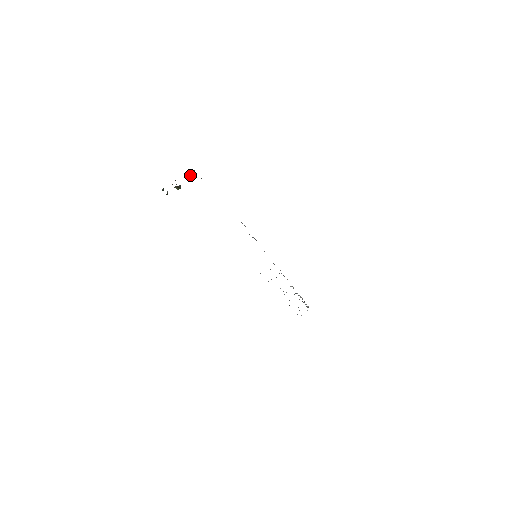
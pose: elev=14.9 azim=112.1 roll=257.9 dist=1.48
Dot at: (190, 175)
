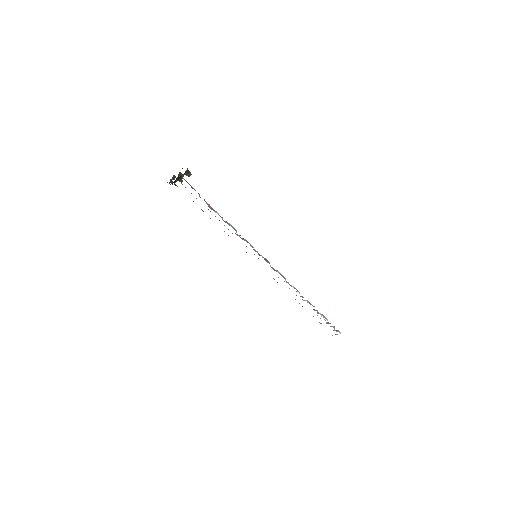
Dot at: occluded
